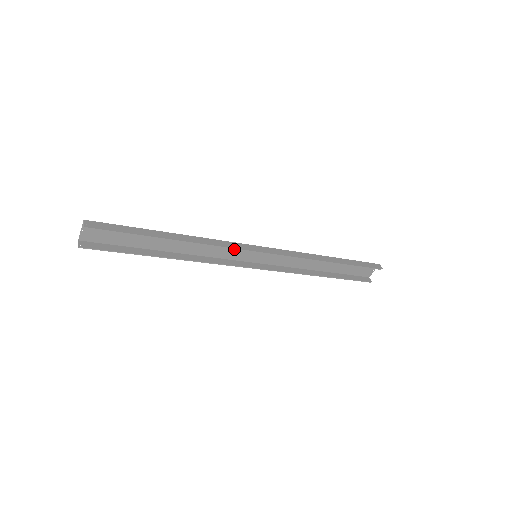
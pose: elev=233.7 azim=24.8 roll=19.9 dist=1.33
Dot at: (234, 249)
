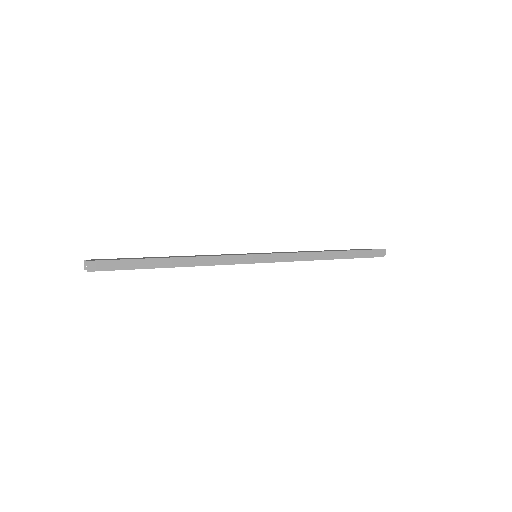
Dot at: (235, 254)
